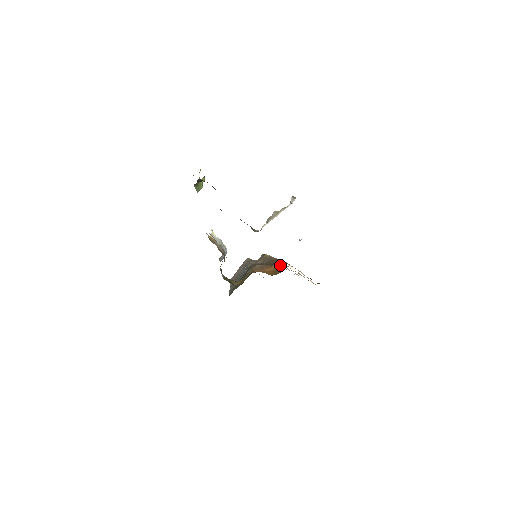
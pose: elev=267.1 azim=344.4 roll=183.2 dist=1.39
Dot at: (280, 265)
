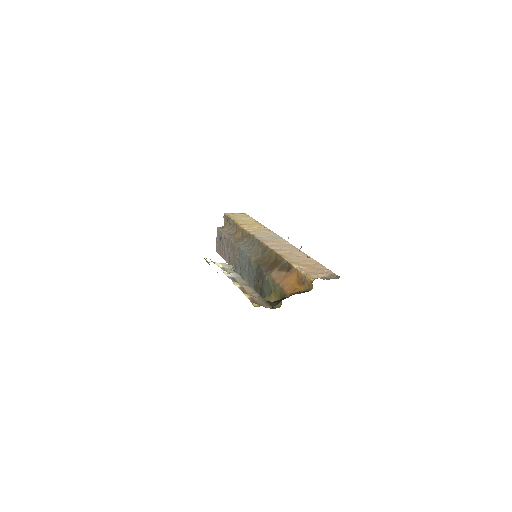
Dot at: (299, 275)
